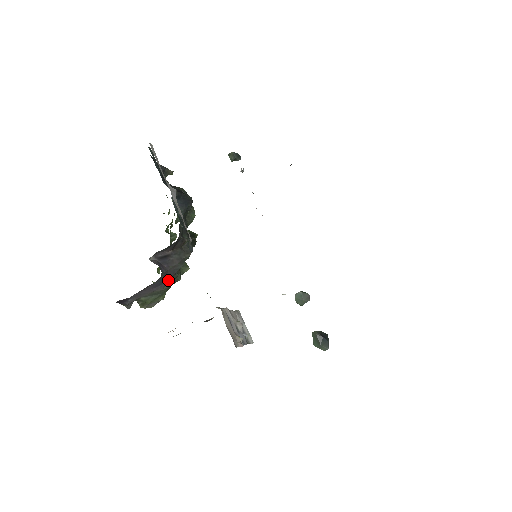
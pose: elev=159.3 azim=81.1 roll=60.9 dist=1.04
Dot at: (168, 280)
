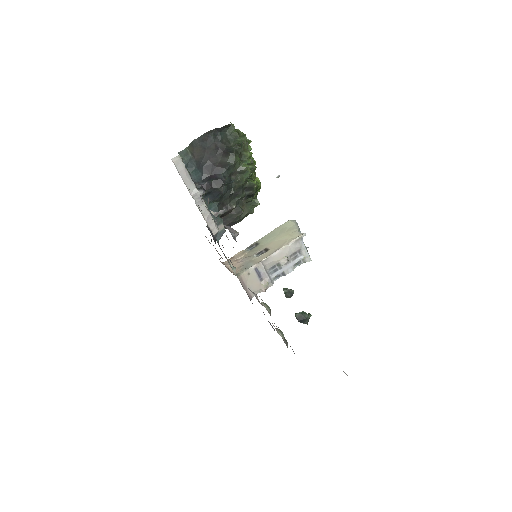
Dot at: (234, 224)
